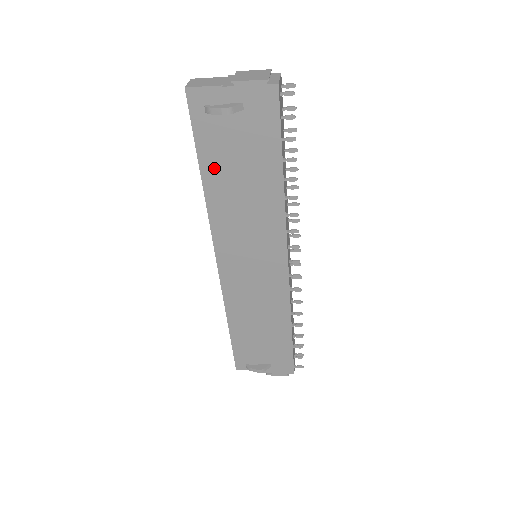
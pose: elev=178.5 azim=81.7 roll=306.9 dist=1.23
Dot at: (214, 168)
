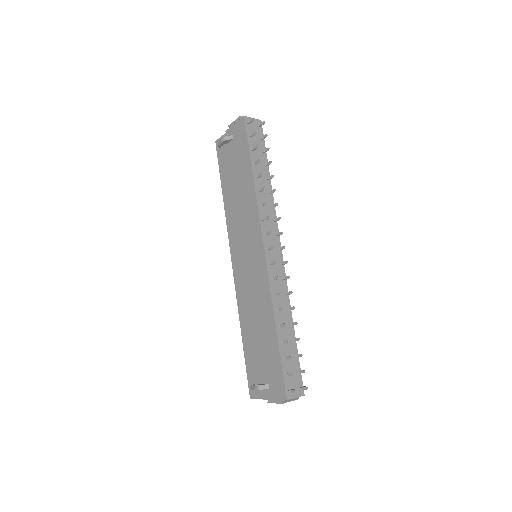
Dot at: (227, 185)
